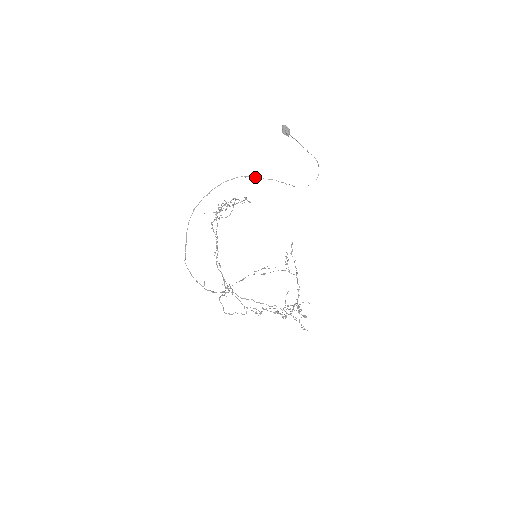
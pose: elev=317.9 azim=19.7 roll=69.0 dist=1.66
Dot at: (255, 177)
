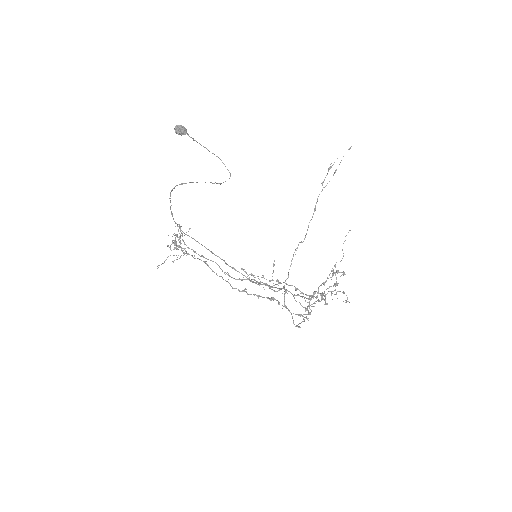
Dot at: (189, 182)
